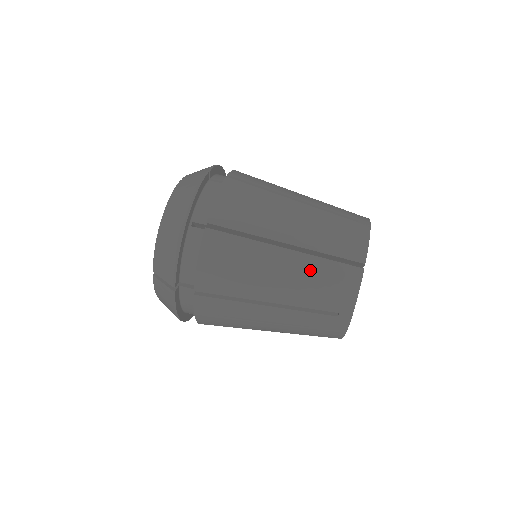
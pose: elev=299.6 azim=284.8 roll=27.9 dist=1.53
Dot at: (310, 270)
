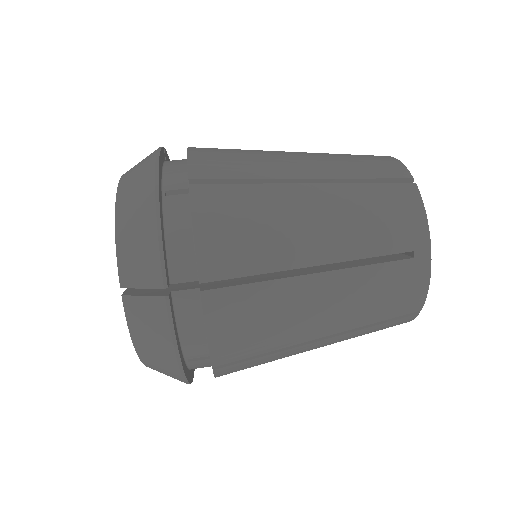
Dot at: (354, 201)
